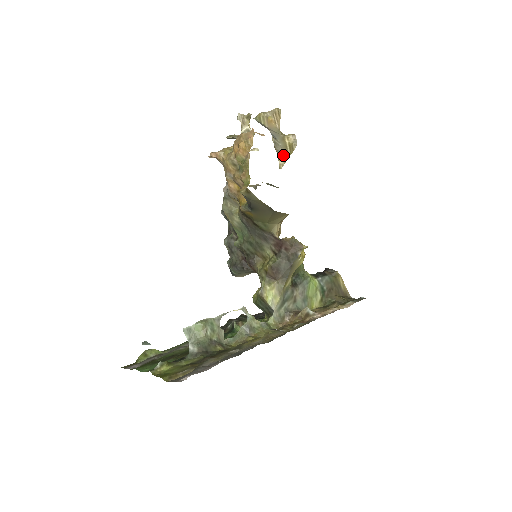
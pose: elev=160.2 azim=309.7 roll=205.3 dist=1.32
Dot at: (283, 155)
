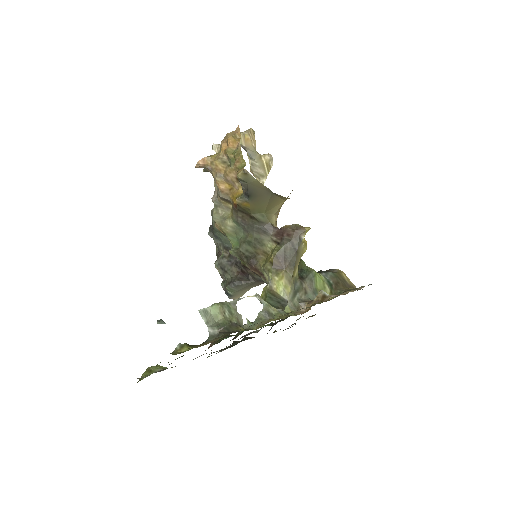
Dot at: (261, 176)
